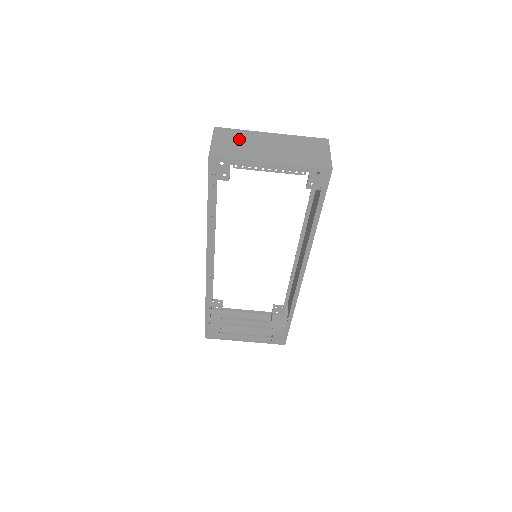
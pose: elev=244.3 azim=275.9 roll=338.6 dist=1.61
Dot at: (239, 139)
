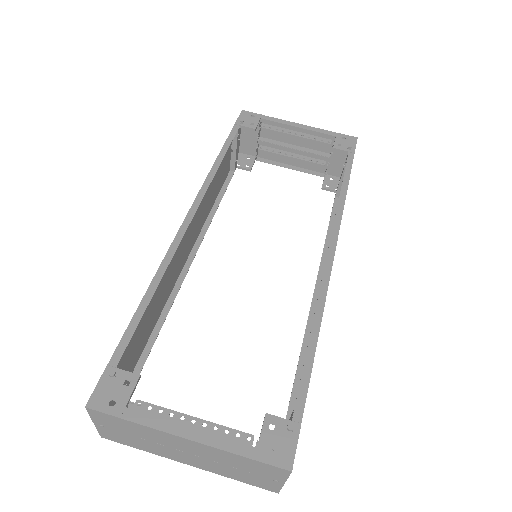
Dot at: occluded
